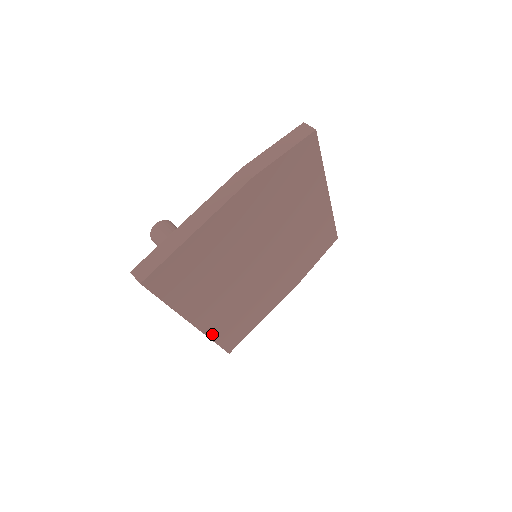
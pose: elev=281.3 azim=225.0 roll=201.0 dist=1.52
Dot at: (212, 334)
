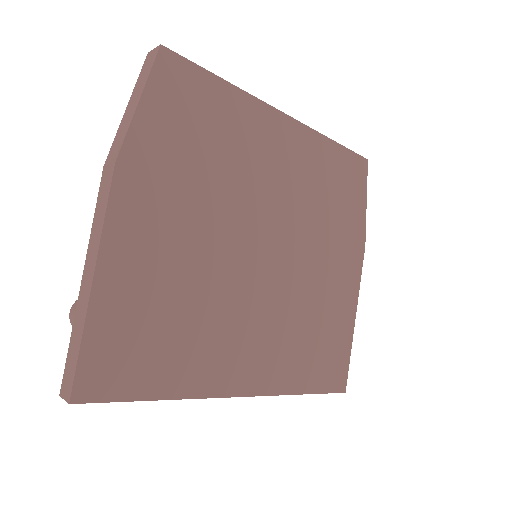
Dot at: (286, 388)
